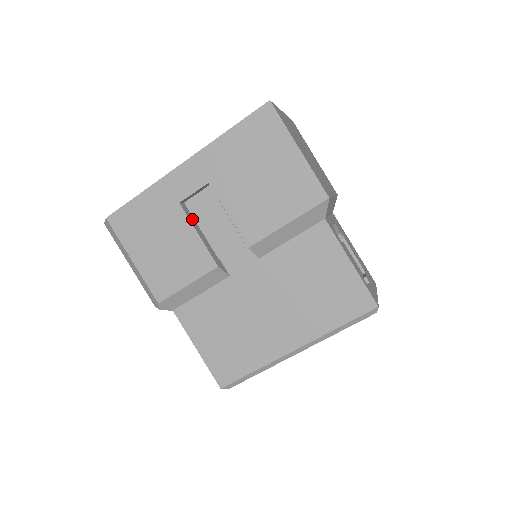
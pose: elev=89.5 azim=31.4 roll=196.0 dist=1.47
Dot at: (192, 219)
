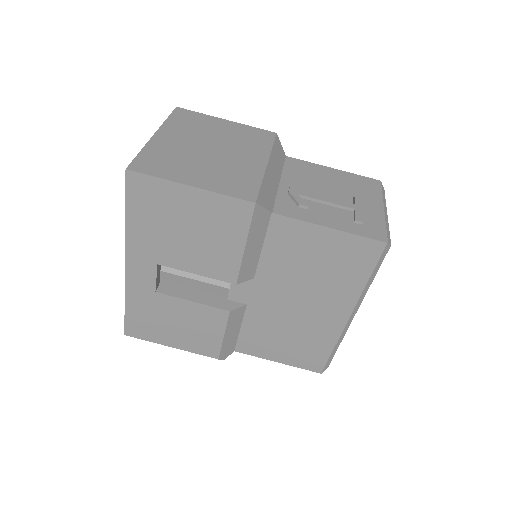
Dot at: (177, 292)
